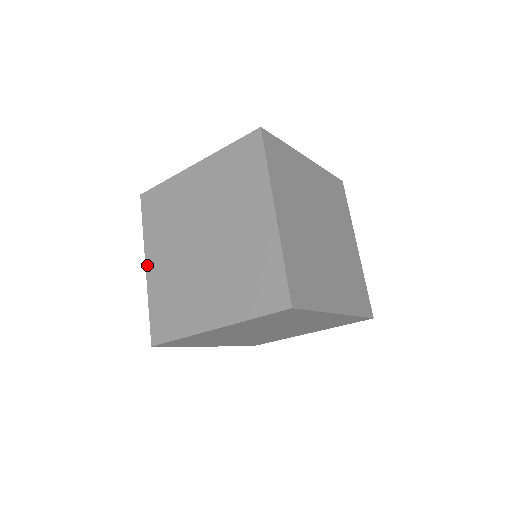
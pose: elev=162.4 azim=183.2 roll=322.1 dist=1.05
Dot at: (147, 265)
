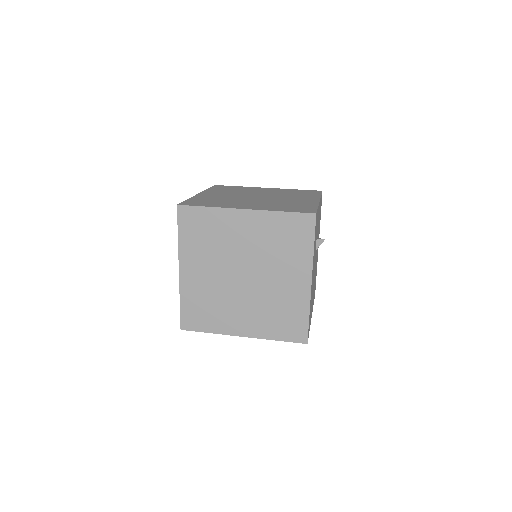
Dot at: occluded
